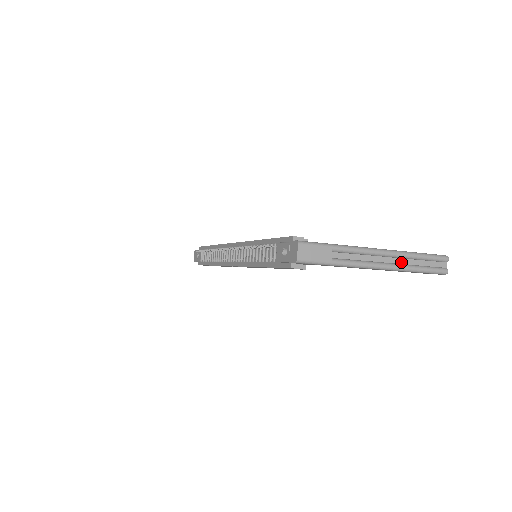
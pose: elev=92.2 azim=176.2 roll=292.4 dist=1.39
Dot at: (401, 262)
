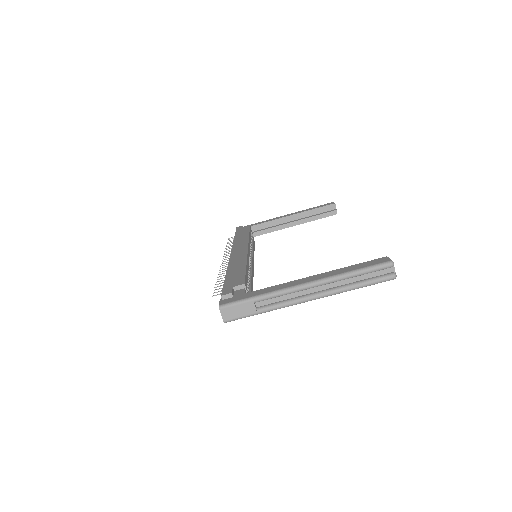
Dot at: (336, 285)
